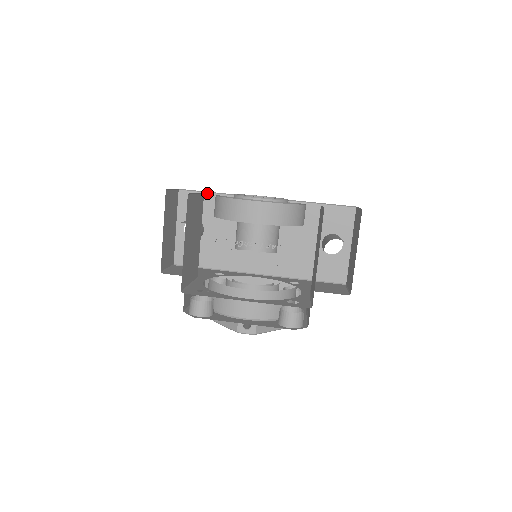
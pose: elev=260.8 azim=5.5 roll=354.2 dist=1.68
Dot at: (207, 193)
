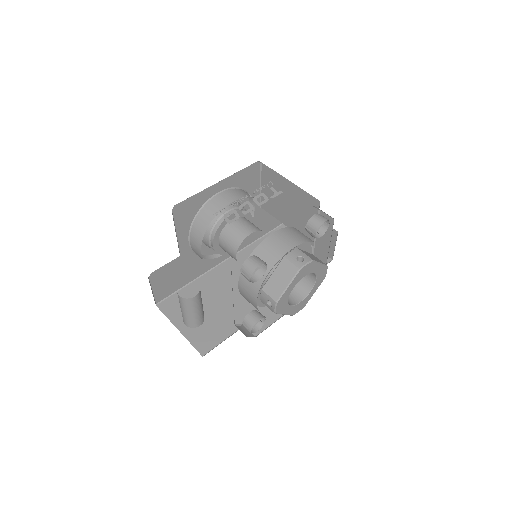
Dot at: (180, 290)
